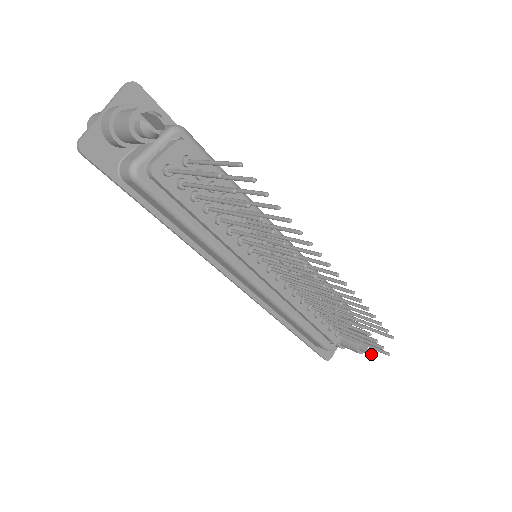
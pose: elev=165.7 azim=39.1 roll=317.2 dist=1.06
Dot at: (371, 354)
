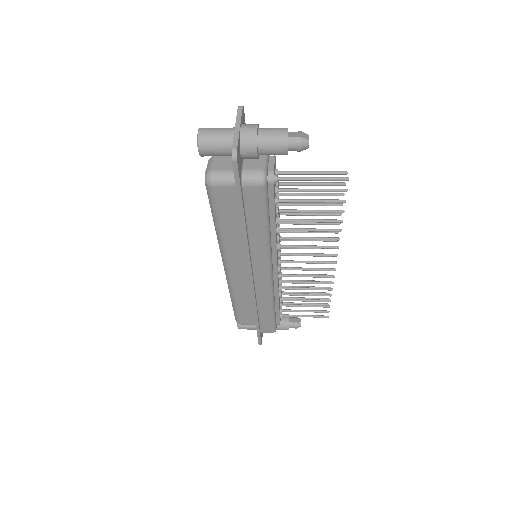
Dot at: occluded
